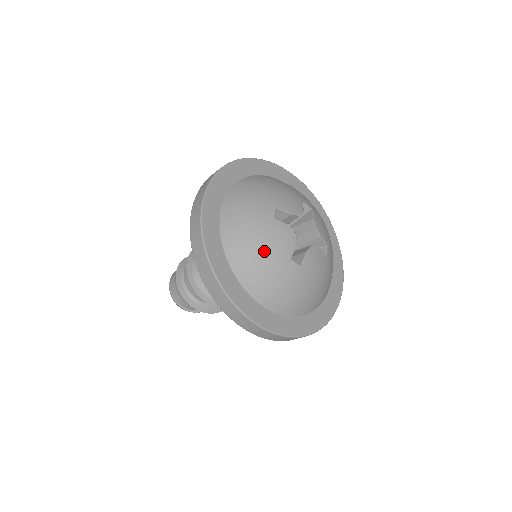
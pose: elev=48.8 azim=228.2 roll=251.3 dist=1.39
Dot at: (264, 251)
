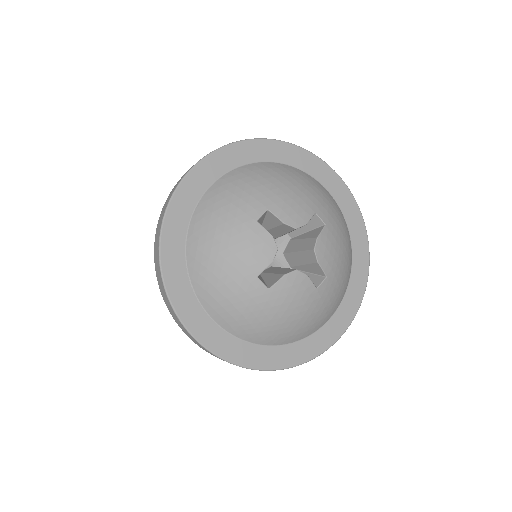
Dot at: (227, 256)
